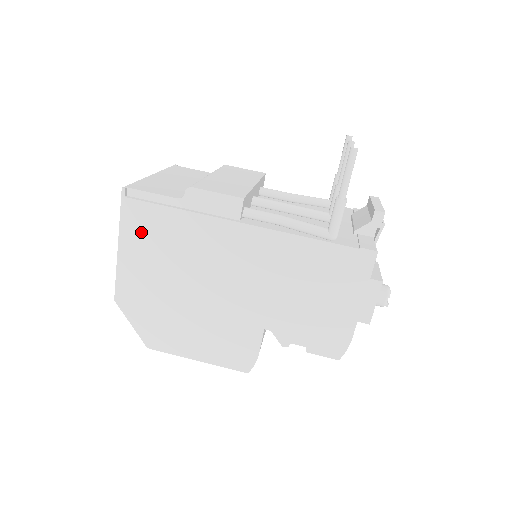
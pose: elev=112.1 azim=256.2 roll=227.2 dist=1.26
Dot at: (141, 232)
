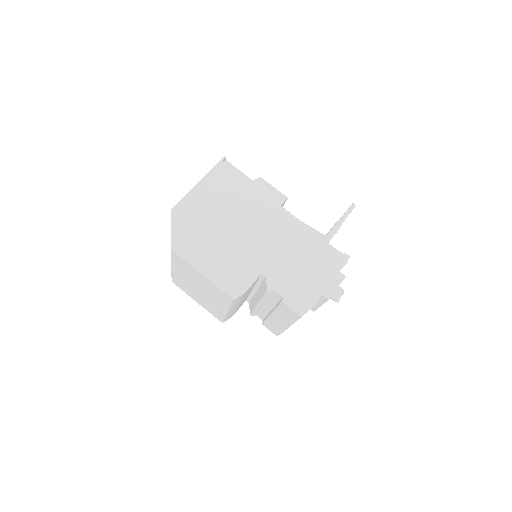
Dot at: (219, 182)
